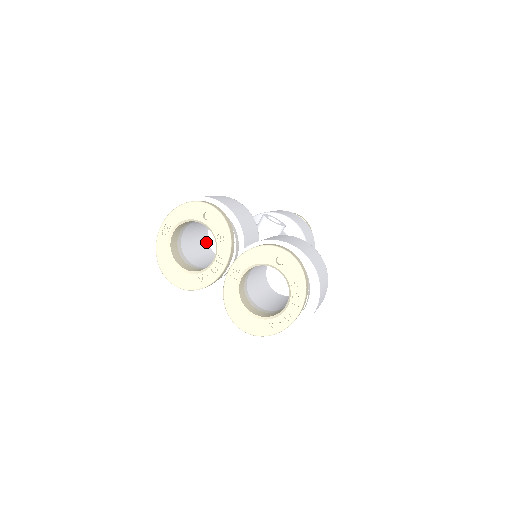
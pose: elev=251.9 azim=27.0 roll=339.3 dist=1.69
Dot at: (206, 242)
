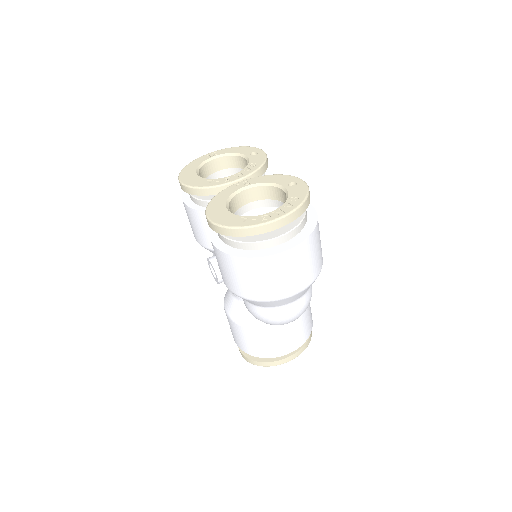
Dot at: occluded
